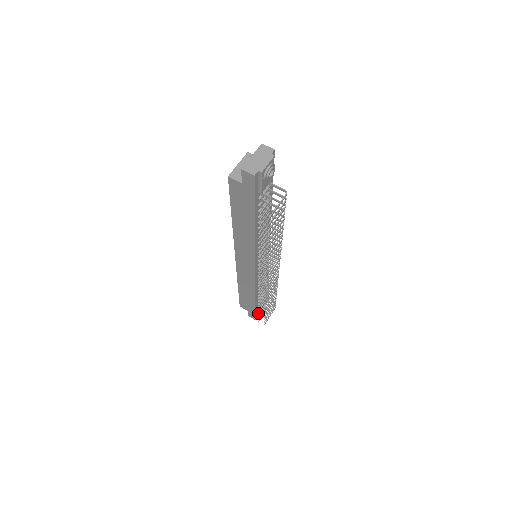
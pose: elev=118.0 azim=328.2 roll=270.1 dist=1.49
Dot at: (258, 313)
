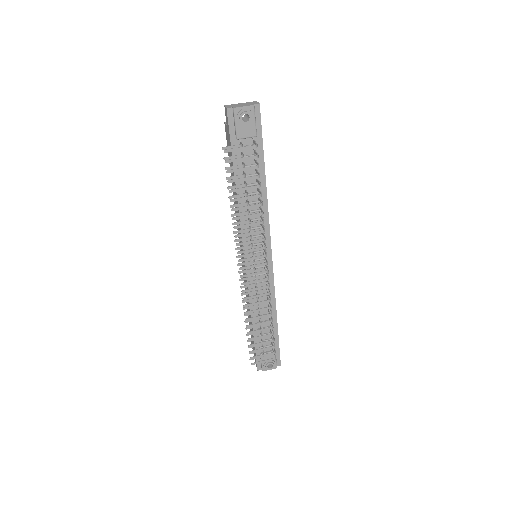
Dot at: occluded
